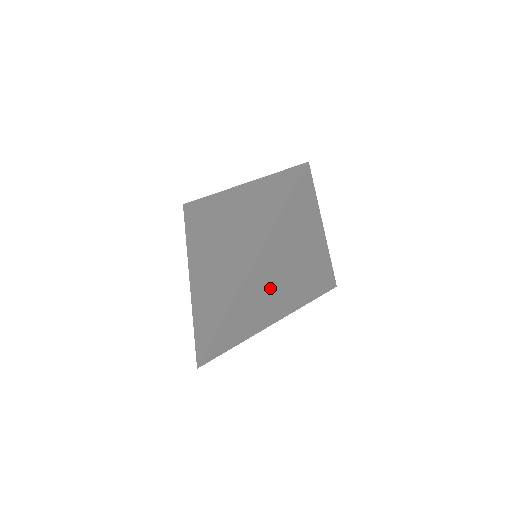
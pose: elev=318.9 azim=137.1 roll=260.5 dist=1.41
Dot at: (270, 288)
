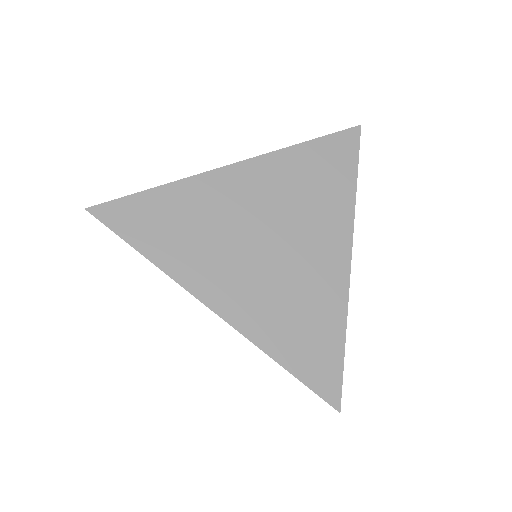
Dot at: (240, 228)
